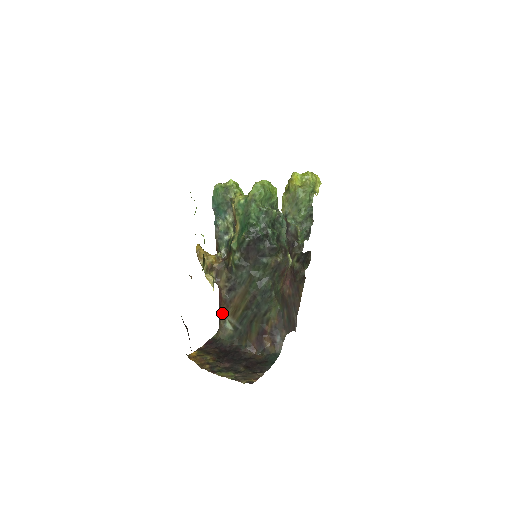
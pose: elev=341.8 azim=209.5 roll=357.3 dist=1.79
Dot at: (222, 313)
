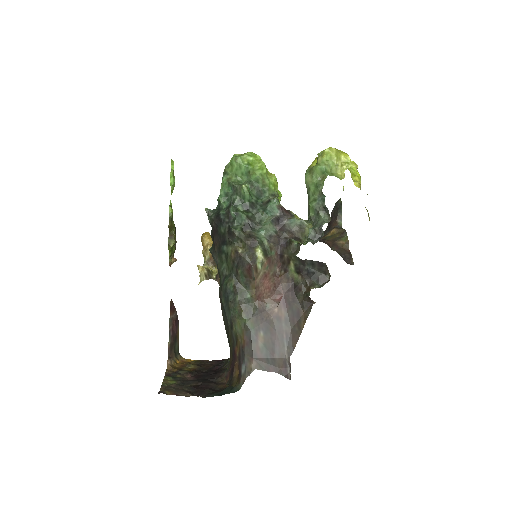
Dot at: occluded
